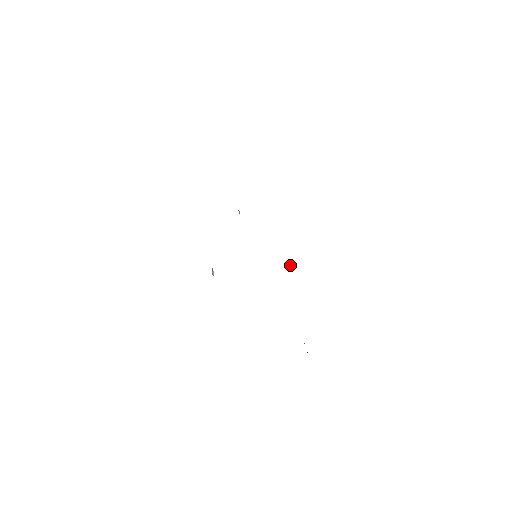
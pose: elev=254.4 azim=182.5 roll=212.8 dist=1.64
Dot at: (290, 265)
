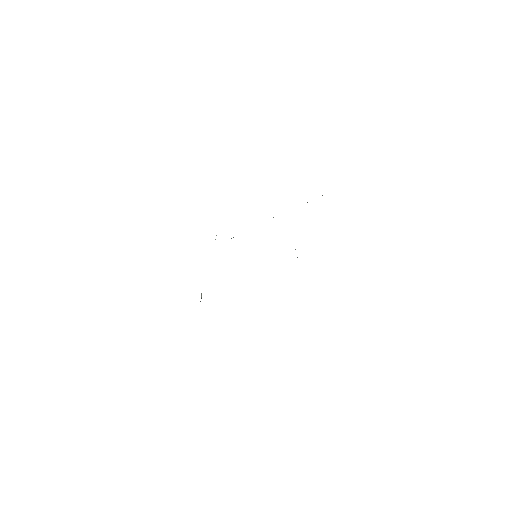
Dot at: occluded
